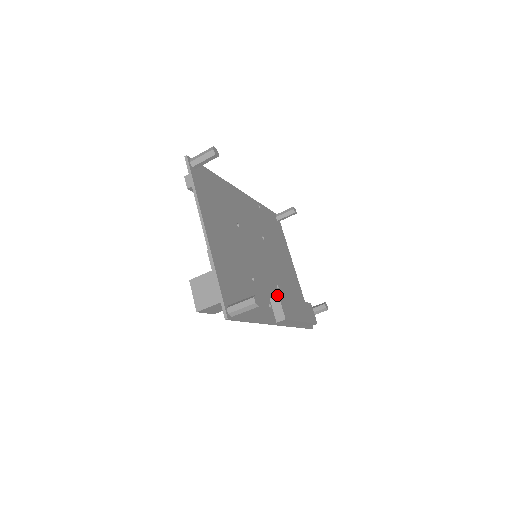
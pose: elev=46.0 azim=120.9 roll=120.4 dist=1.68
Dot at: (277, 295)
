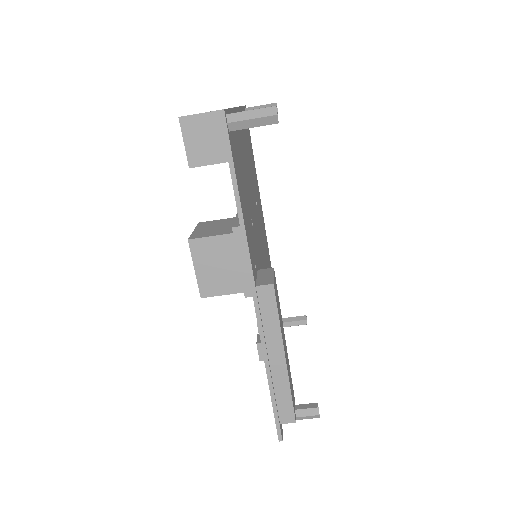
Dot at: occluded
